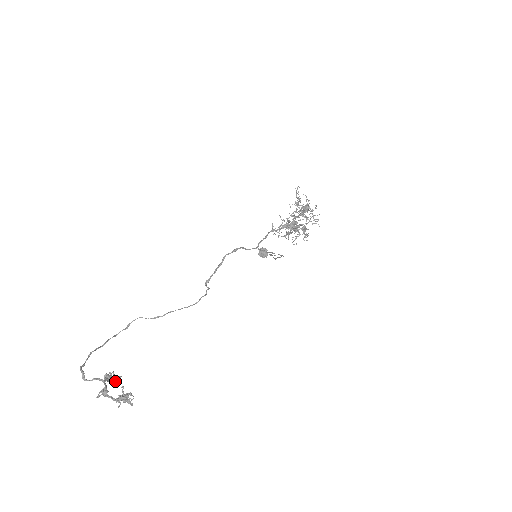
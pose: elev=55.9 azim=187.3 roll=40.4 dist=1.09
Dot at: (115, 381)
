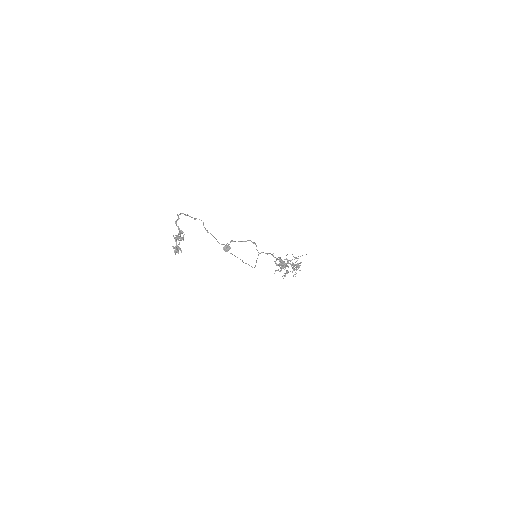
Dot at: (181, 237)
